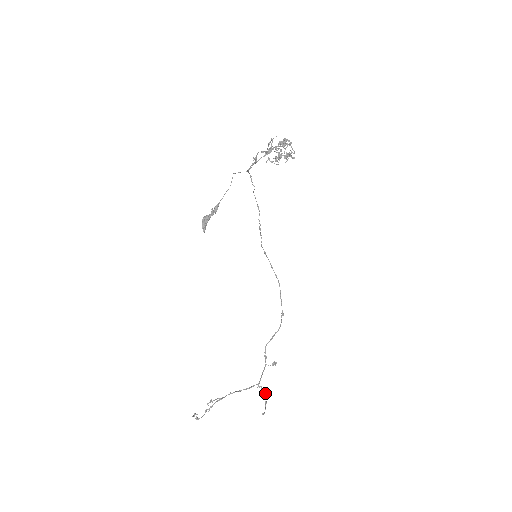
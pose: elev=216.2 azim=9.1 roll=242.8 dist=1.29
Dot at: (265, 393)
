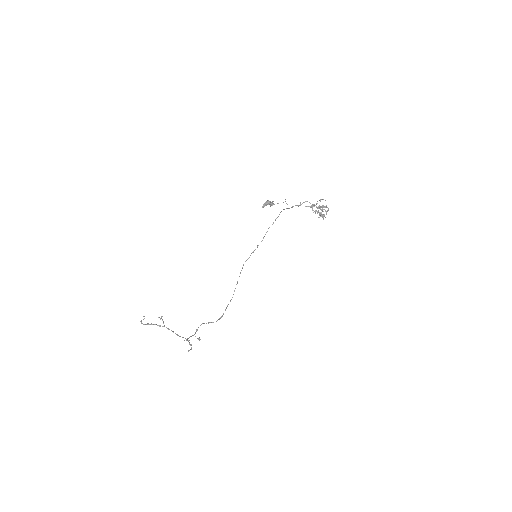
Dot at: occluded
